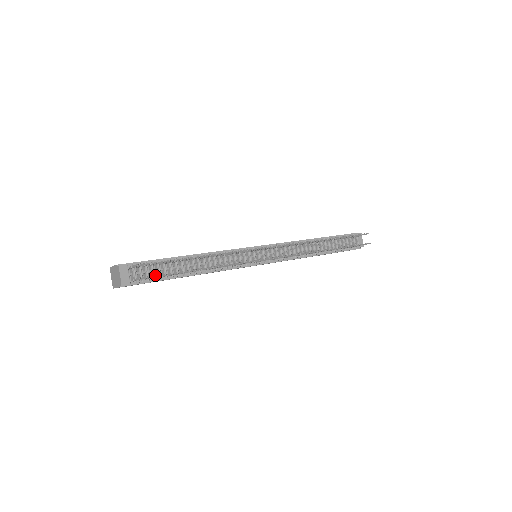
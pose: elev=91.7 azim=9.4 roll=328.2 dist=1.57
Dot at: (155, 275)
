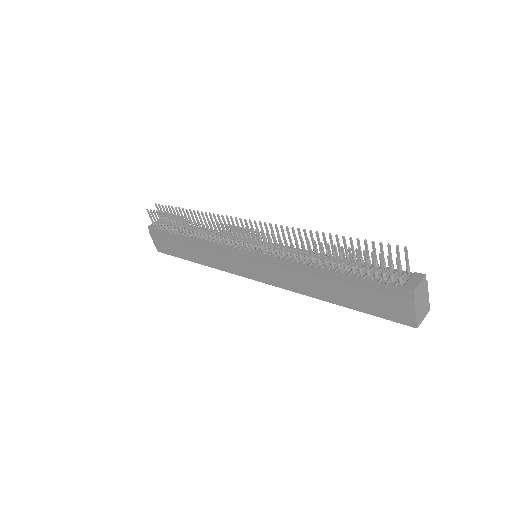
Dot at: (168, 229)
